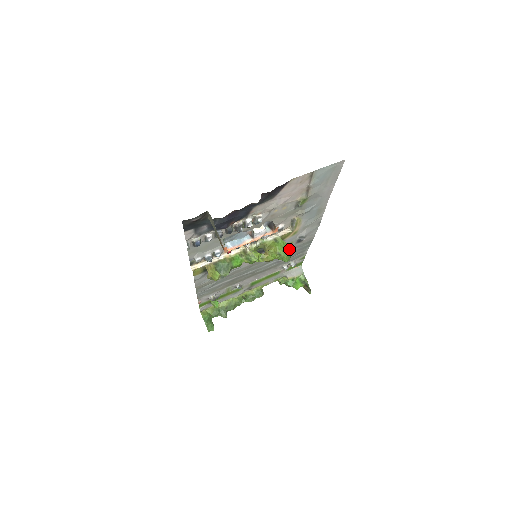
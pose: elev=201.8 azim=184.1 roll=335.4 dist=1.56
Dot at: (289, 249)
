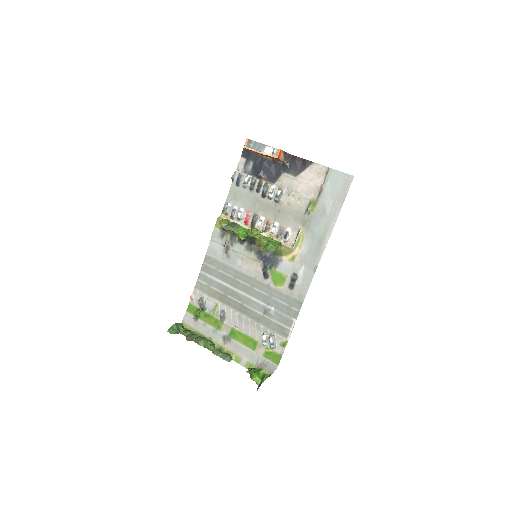
Dot at: (277, 247)
